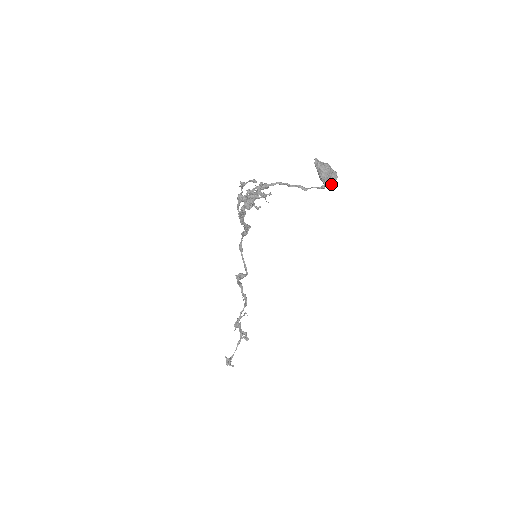
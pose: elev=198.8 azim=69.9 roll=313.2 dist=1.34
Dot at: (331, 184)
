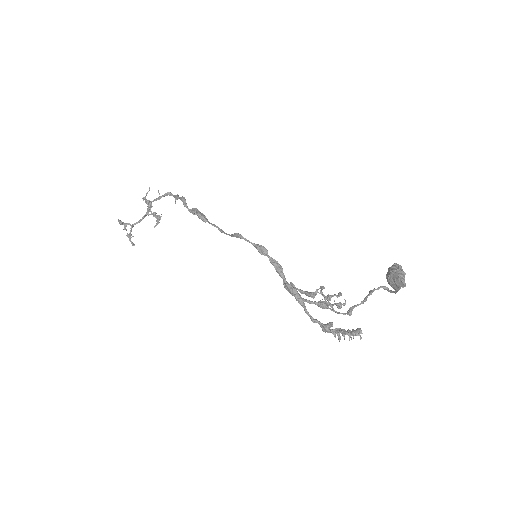
Dot at: occluded
